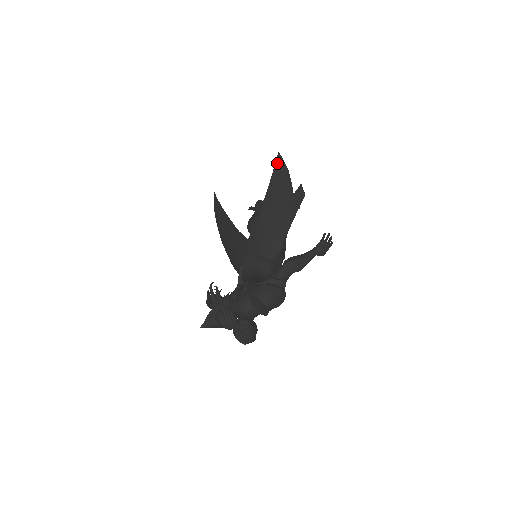
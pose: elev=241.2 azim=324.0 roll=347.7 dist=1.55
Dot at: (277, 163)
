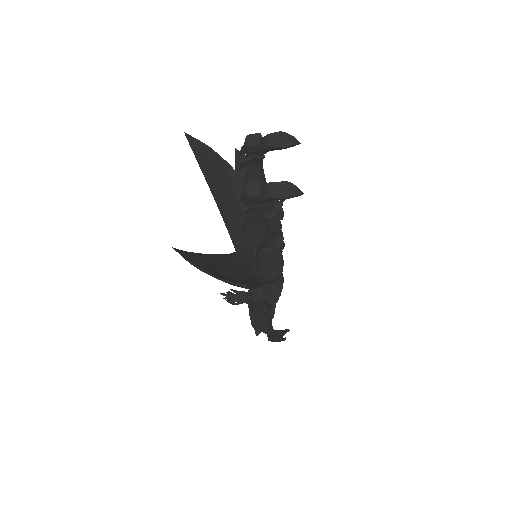
Dot at: (185, 255)
